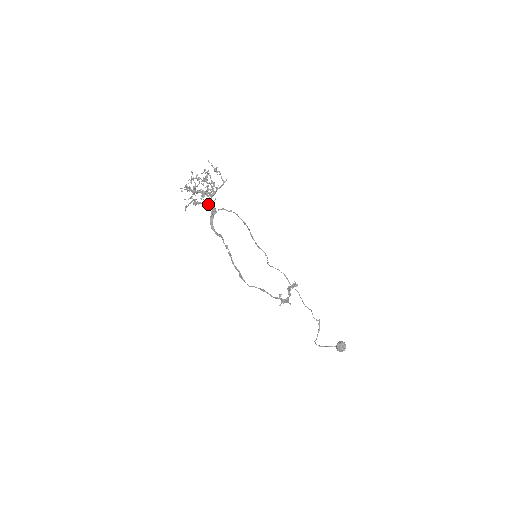
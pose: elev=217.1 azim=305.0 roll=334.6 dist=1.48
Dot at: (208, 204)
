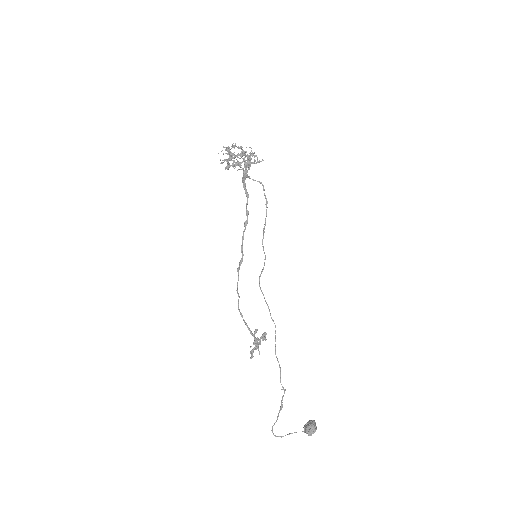
Dot at: (245, 165)
